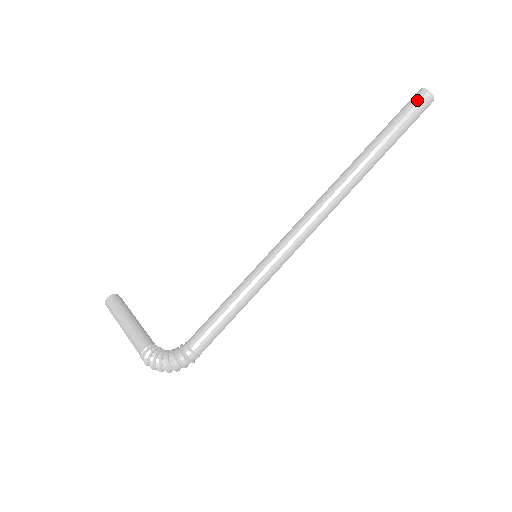
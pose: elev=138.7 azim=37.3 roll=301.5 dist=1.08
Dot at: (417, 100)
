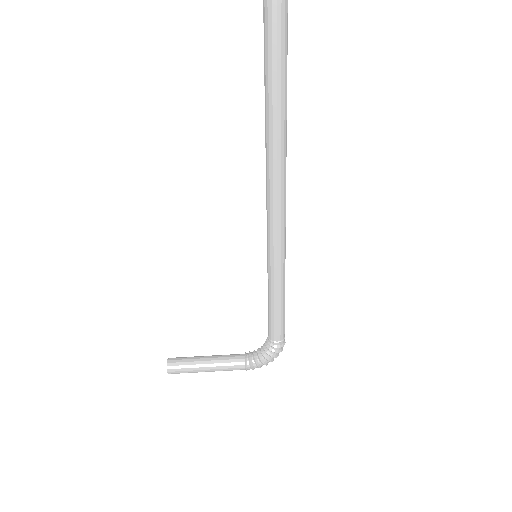
Dot at: (279, 3)
